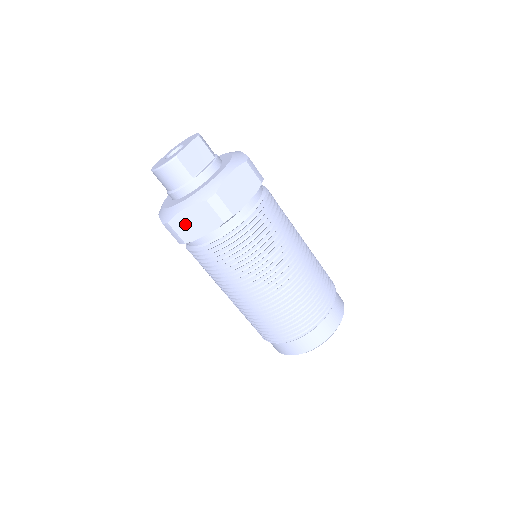
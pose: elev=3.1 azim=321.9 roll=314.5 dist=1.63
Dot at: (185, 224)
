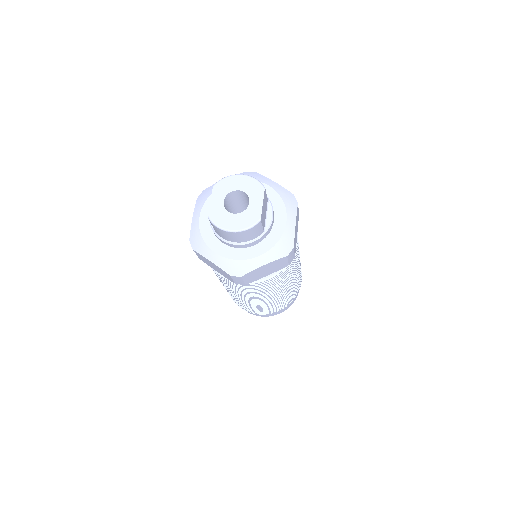
Dot at: (256, 274)
